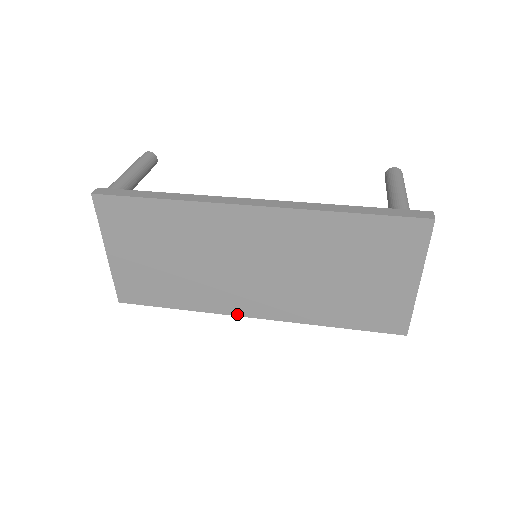
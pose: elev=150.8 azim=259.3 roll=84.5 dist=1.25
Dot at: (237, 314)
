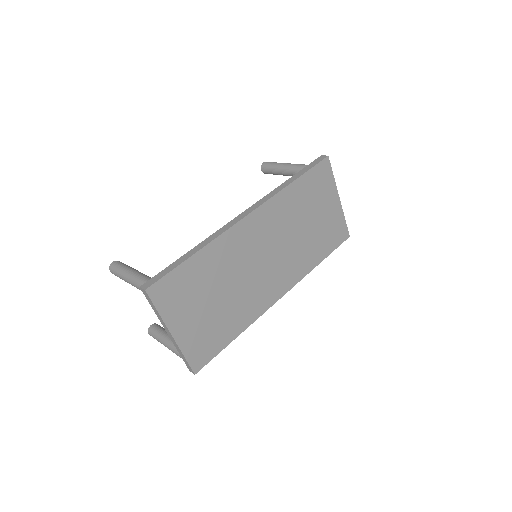
Dot at: (271, 305)
